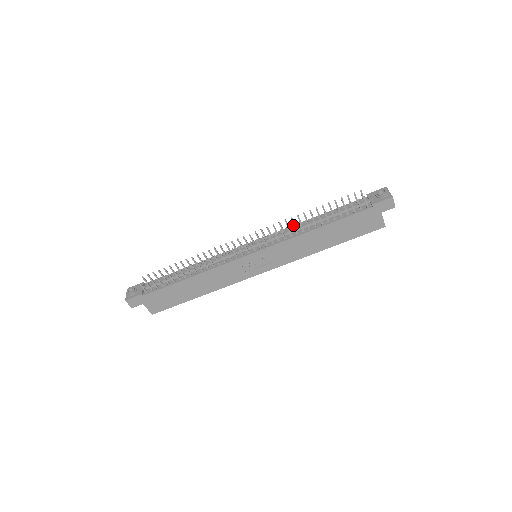
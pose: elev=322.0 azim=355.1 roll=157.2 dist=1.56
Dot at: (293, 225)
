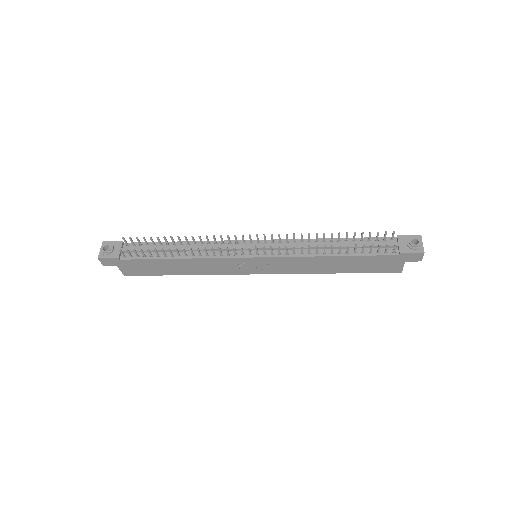
Dot at: (309, 246)
